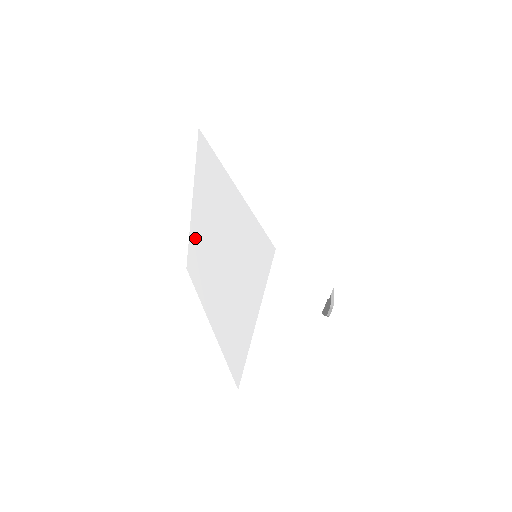
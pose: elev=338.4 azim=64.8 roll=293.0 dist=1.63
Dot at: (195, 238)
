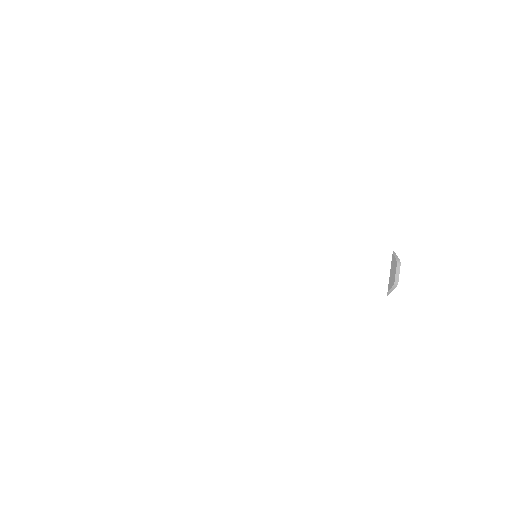
Dot at: (148, 280)
